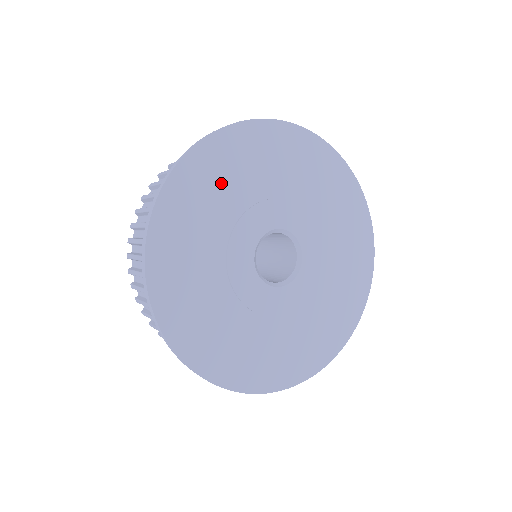
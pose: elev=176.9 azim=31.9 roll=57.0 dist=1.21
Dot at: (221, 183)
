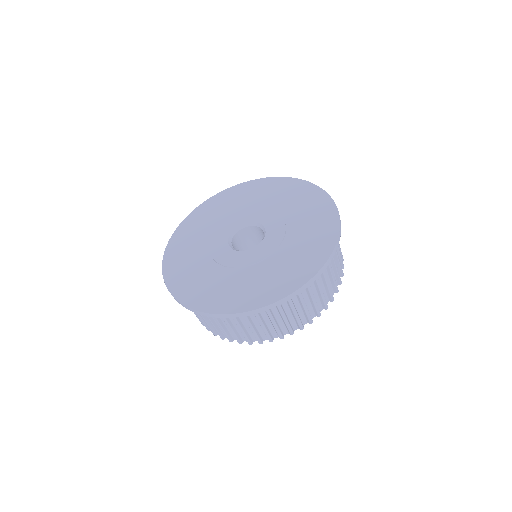
Dot at: (263, 194)
